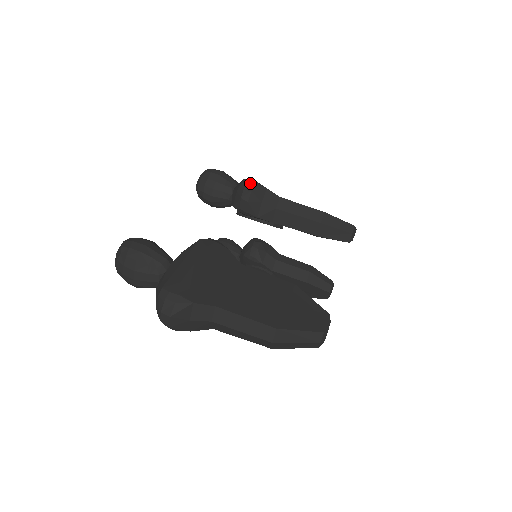
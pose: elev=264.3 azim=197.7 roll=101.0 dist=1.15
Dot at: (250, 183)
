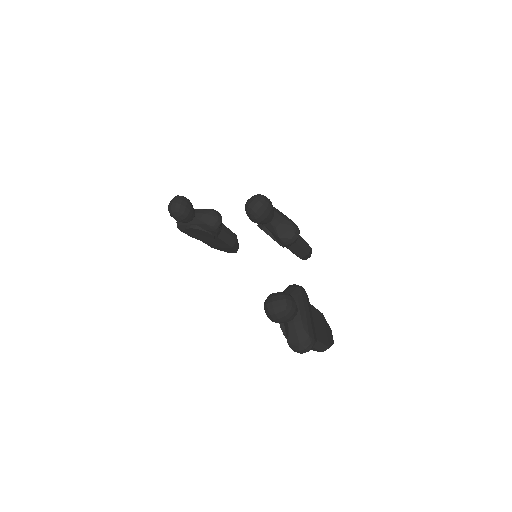
Dot at: (298, 229)
